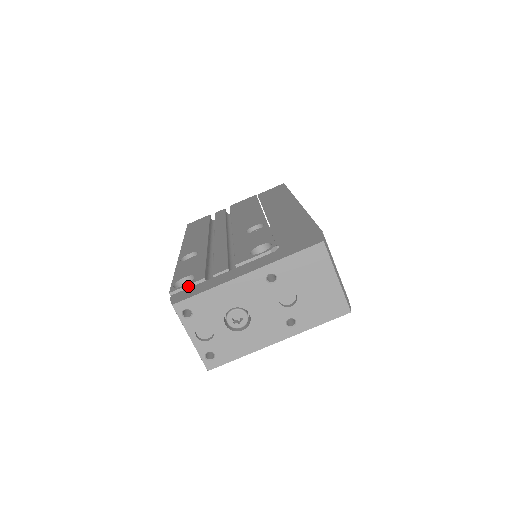
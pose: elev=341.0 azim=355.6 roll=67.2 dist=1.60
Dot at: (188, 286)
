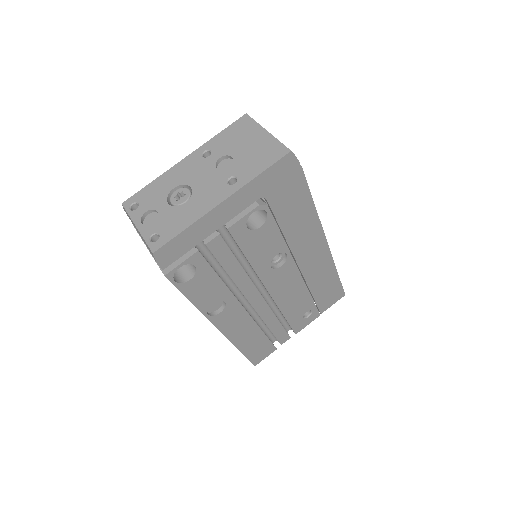
Dot at: occluded
